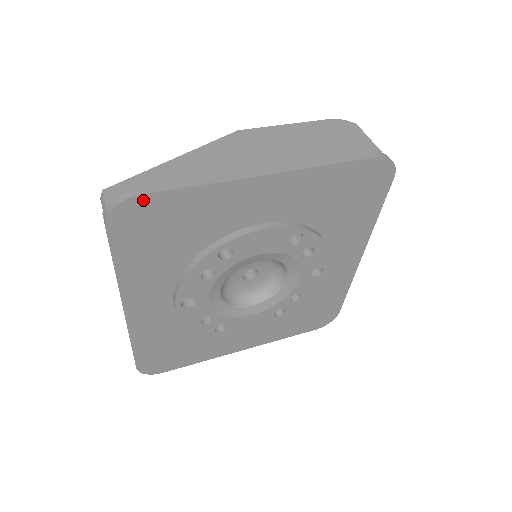
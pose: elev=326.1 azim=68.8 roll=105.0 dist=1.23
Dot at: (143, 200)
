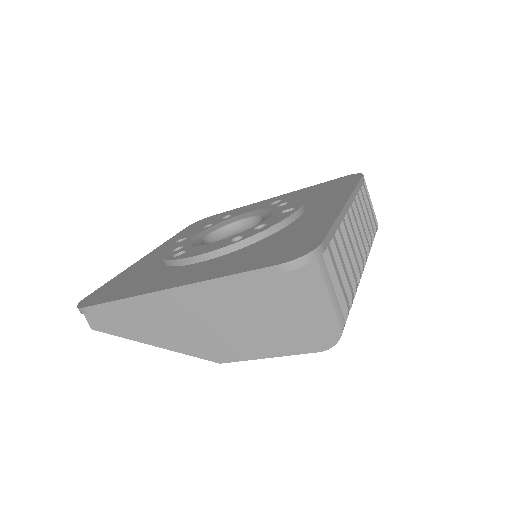
Dot at: (211, 217)
